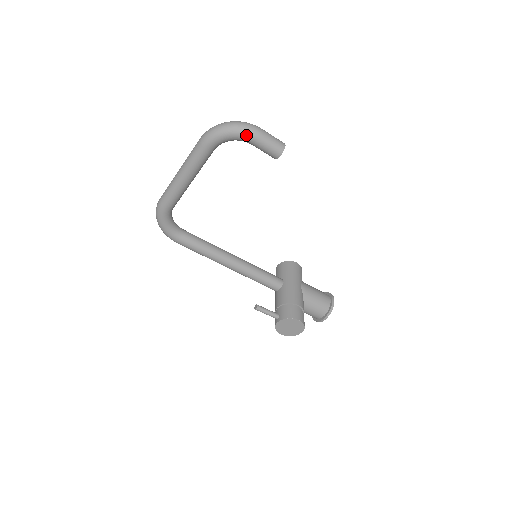
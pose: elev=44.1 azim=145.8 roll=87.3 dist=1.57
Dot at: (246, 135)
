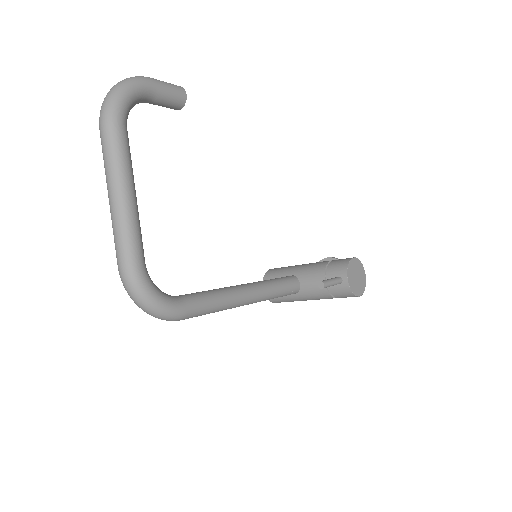
Dot at: (143, 83)
